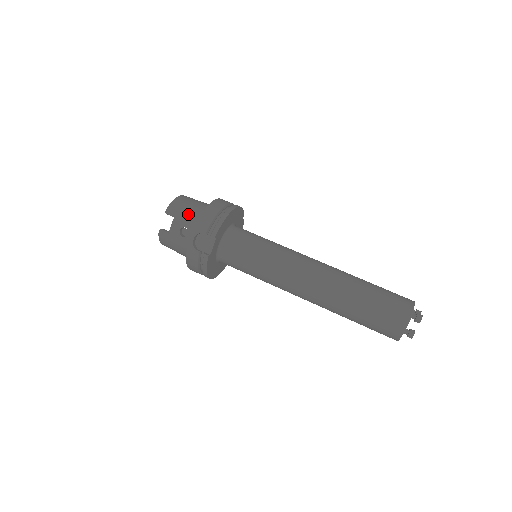
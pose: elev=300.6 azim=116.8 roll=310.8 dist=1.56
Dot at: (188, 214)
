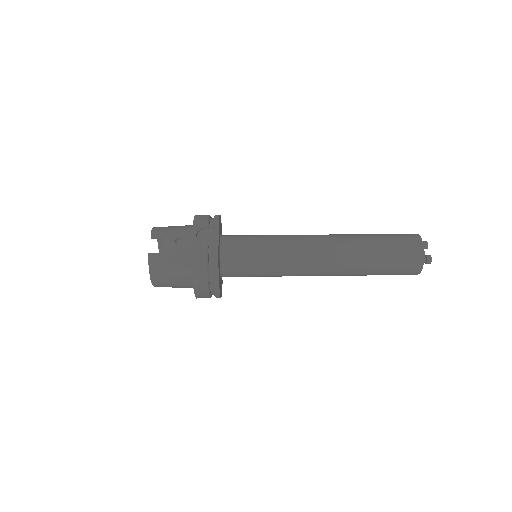
Dot at: (177, 228)
